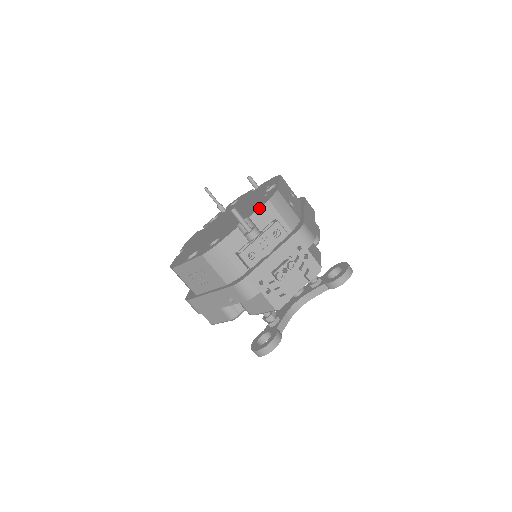
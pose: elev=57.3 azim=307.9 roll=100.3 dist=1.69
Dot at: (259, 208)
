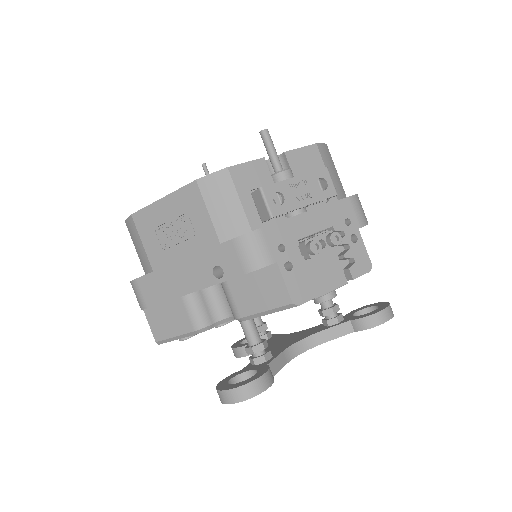
Dot at: (301, 147)
